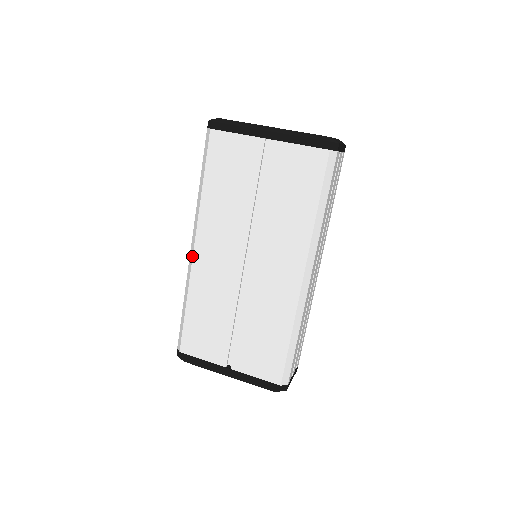
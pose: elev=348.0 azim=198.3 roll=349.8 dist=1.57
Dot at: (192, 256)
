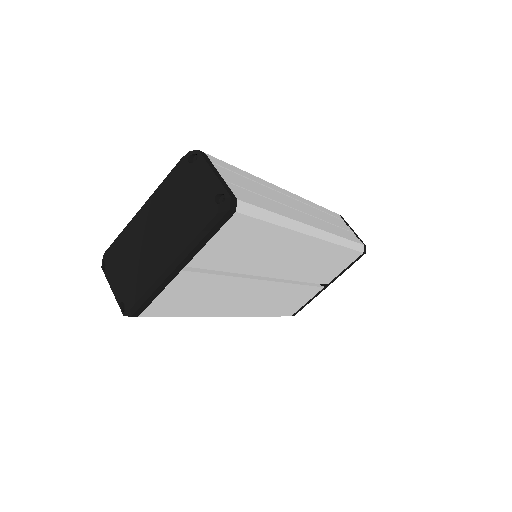
Dot at: occluded
